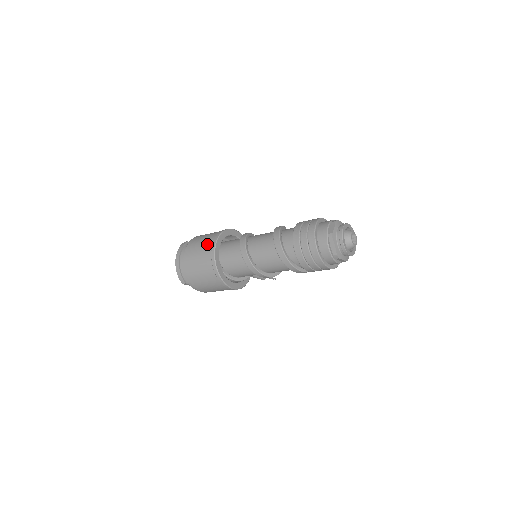
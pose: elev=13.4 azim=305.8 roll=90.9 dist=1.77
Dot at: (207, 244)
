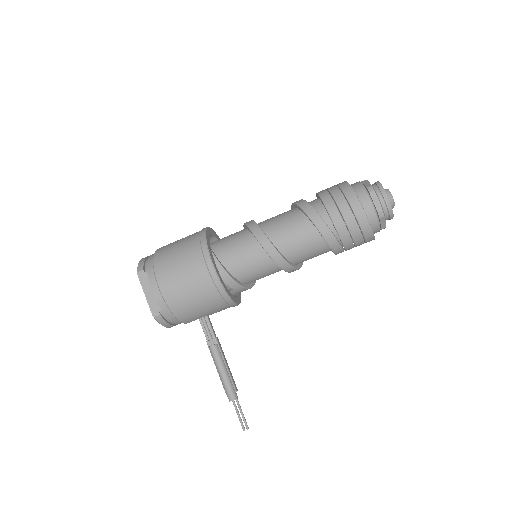
Dot at: occluded
